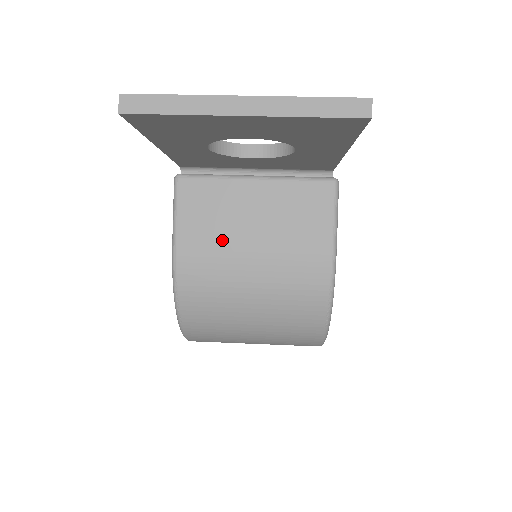
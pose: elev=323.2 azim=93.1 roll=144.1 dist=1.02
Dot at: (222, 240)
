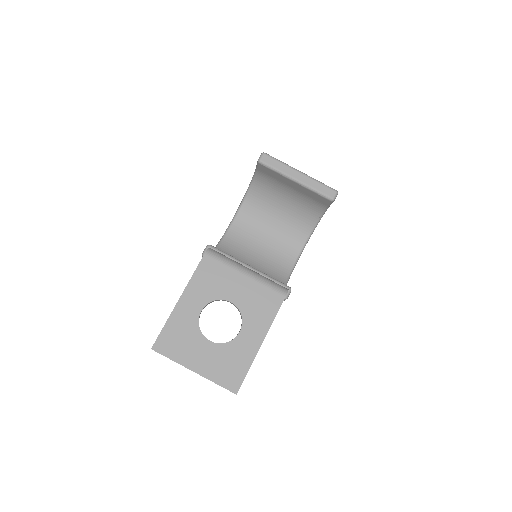
Dot at: occluded
